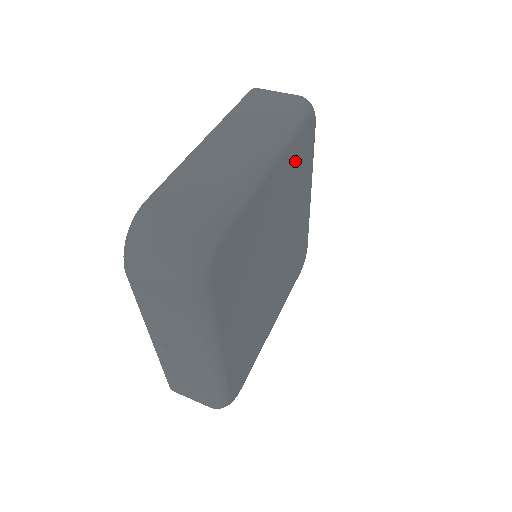
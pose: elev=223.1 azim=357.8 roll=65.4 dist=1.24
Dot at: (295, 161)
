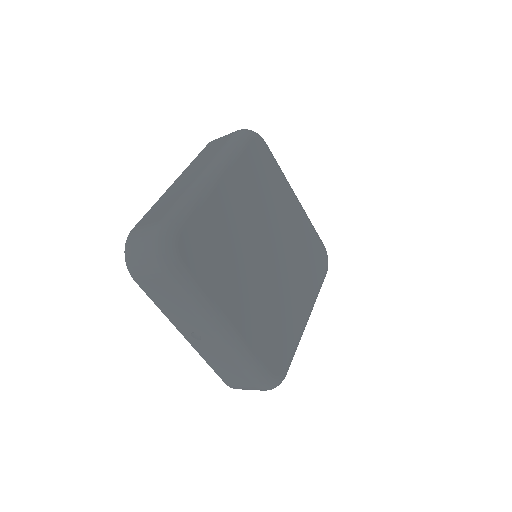
Dot at: (251, 173)
